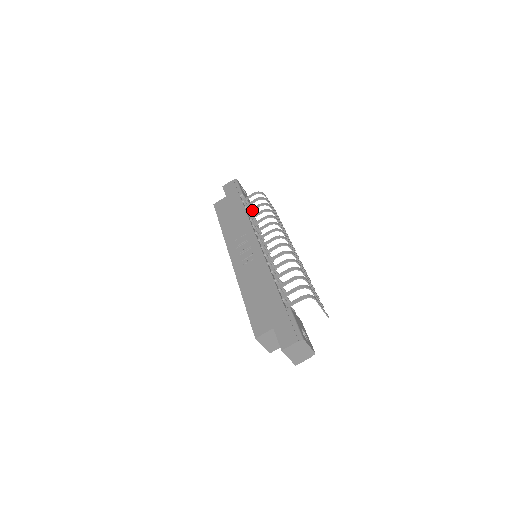
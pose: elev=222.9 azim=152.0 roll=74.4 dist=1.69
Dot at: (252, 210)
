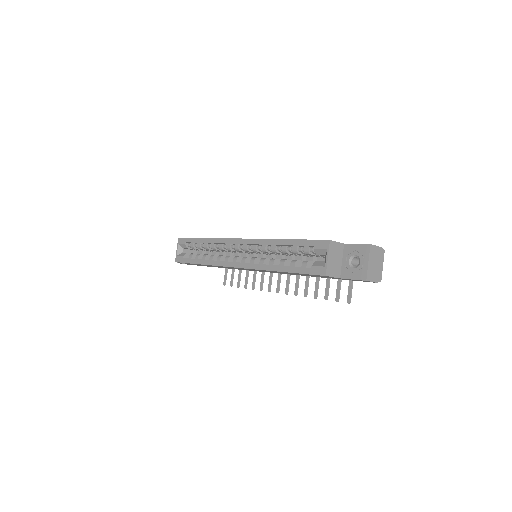
Dot at: occluded
